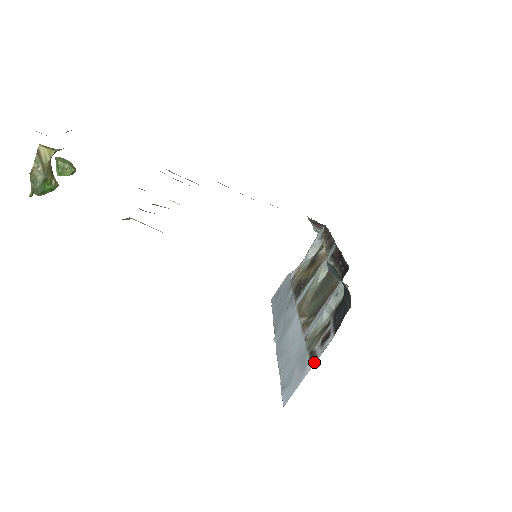
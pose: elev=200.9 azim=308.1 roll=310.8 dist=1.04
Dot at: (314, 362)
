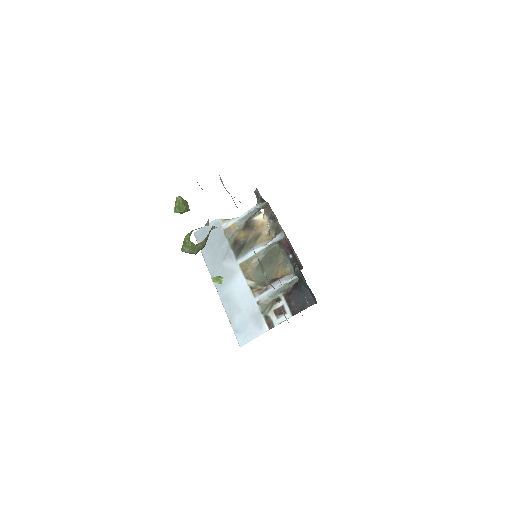
Dot at: (272, 327)
